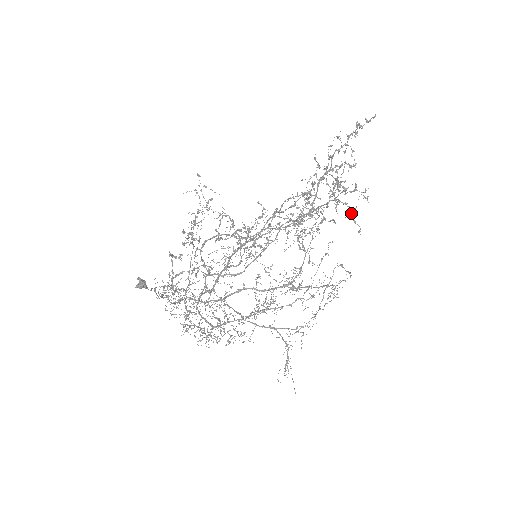
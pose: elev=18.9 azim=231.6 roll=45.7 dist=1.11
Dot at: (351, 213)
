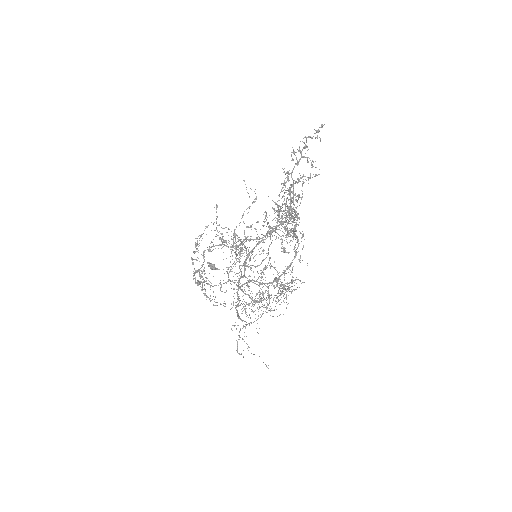
Dot at: (295, 229)
